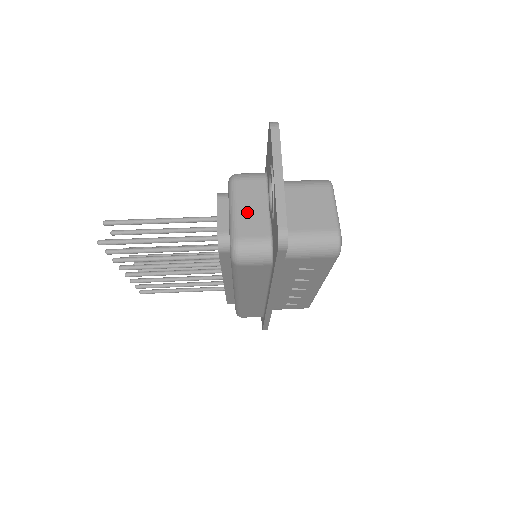
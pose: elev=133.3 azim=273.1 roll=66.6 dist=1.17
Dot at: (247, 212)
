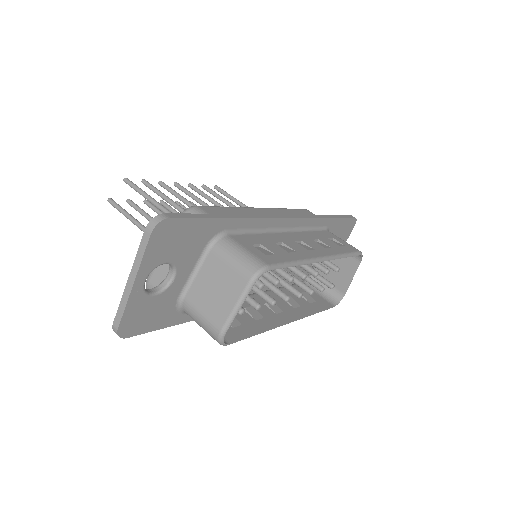
Dot at: occluded
